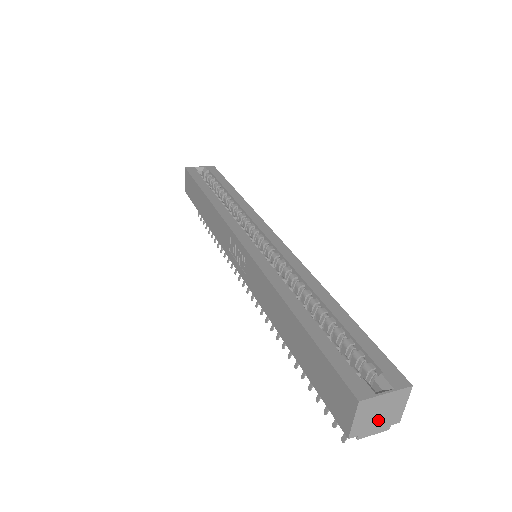
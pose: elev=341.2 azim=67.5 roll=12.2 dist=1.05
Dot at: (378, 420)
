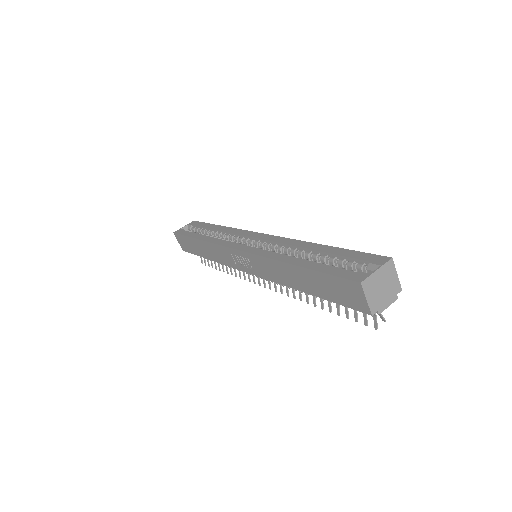
Dot at: (384, 293)
